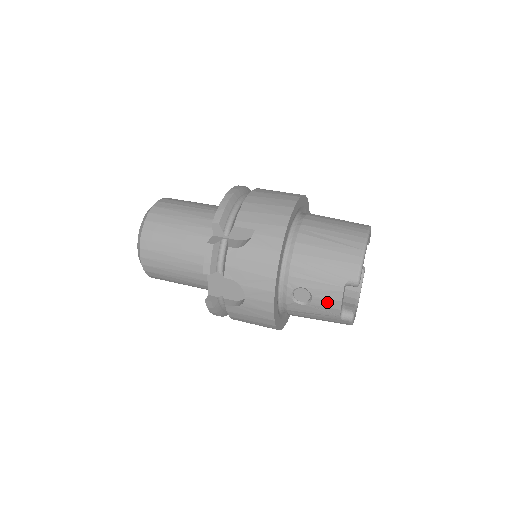
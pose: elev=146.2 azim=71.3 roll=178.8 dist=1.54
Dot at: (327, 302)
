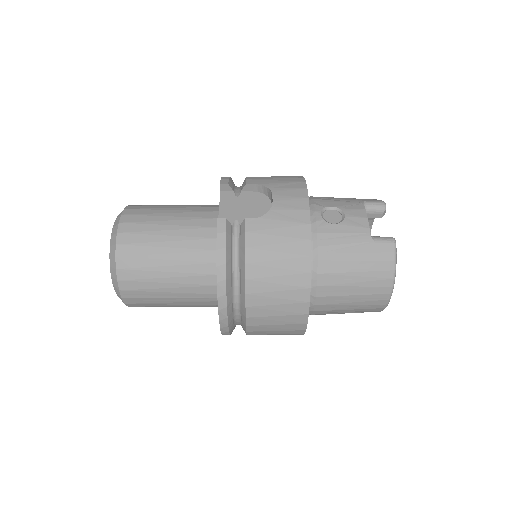
Dot at: occluded
